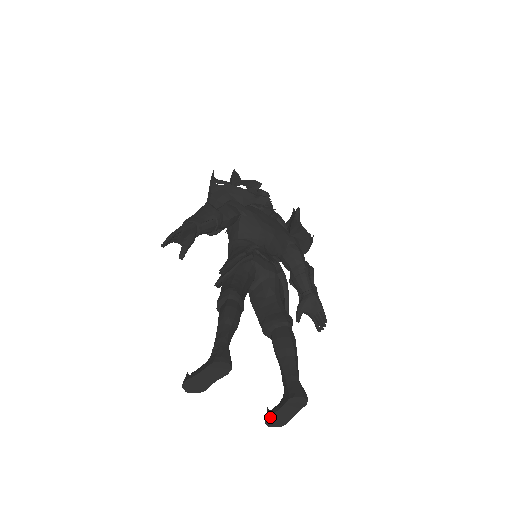
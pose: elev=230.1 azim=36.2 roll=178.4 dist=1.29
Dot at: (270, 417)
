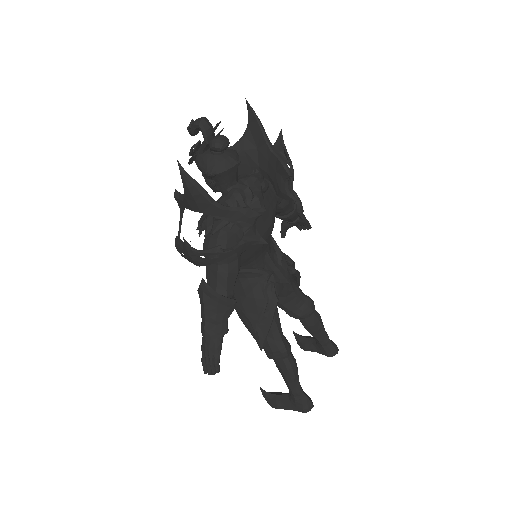
Dot at: (306, 350)
